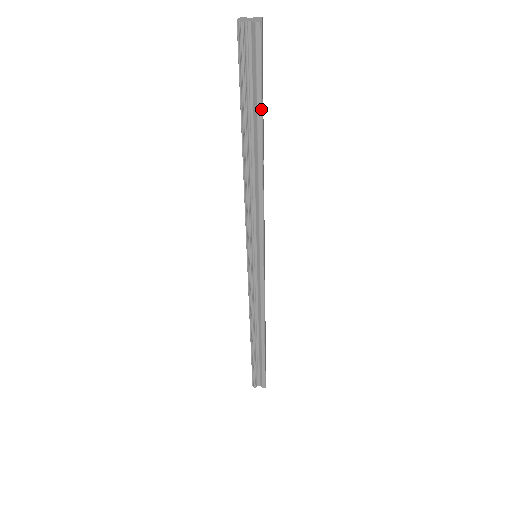
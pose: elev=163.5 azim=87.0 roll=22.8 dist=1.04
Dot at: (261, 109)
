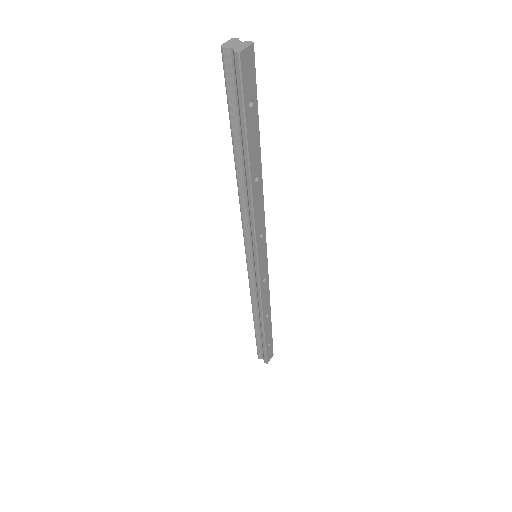
Dot at: (245, 133)
